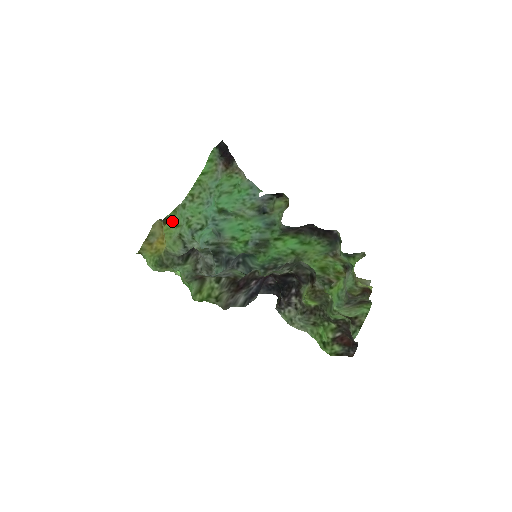
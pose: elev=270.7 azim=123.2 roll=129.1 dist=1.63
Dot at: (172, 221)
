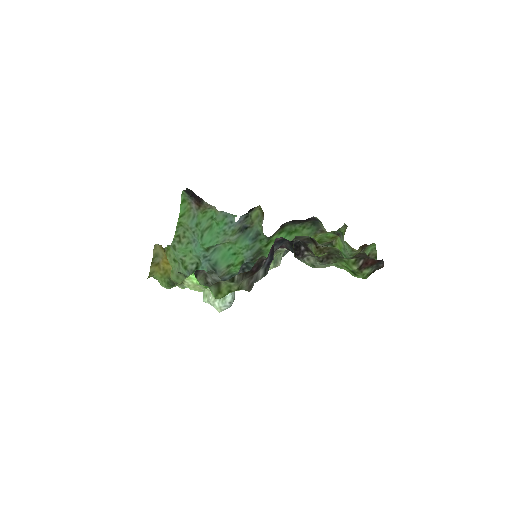
Dot at: (169, 254)
